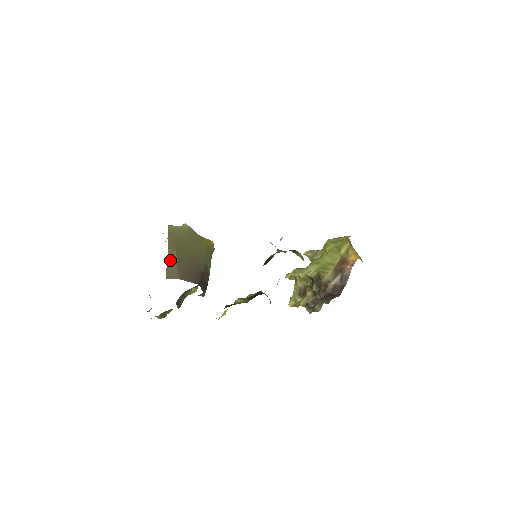
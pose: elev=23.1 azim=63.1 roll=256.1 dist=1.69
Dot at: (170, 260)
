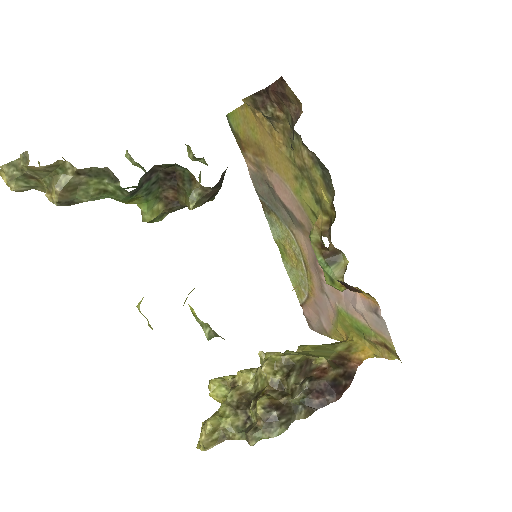
Dot at: occluded
